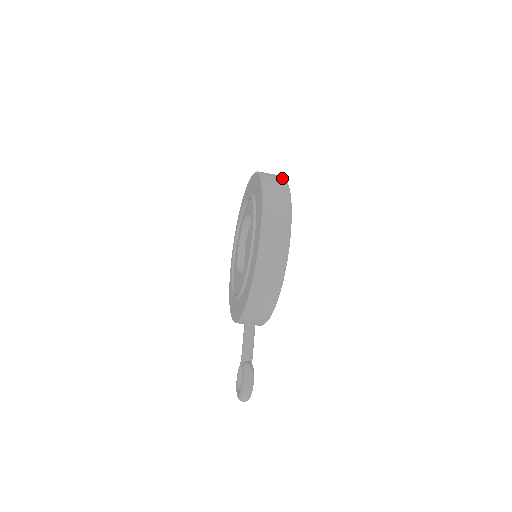
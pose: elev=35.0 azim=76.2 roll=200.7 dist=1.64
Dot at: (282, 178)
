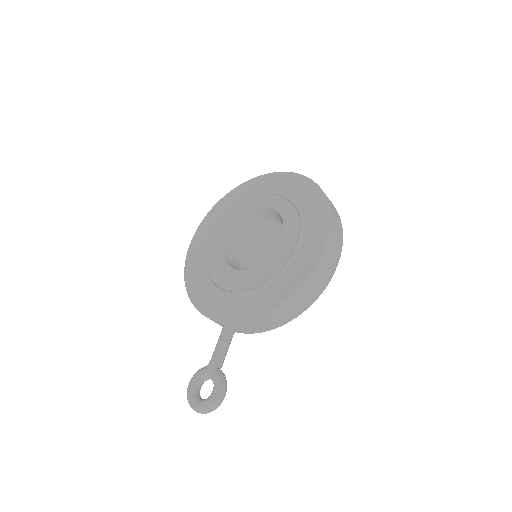
Dot at: occluded
